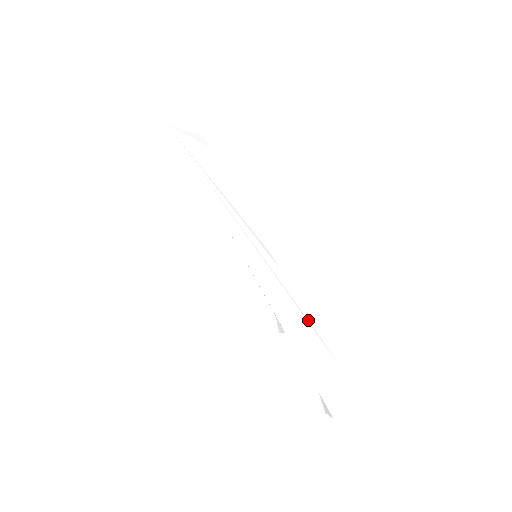
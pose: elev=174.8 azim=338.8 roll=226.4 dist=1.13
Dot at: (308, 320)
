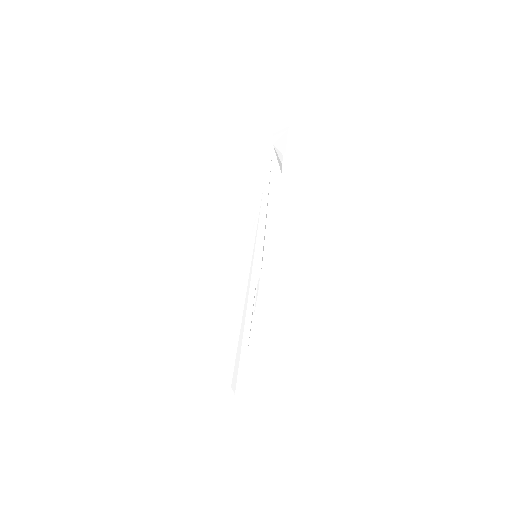
Dot at: (252, 314)
